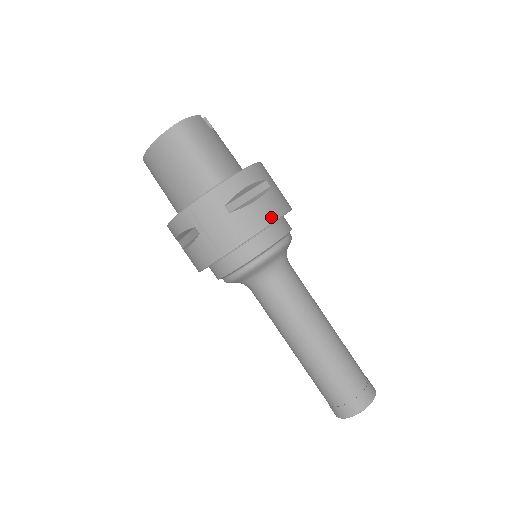
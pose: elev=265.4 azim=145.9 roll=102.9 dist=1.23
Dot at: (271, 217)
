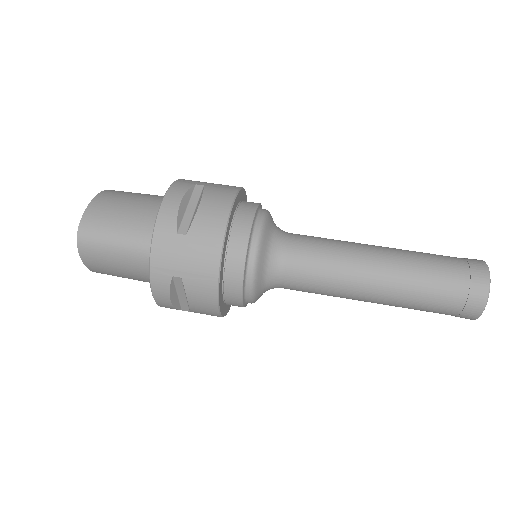
Dot at: occluded
